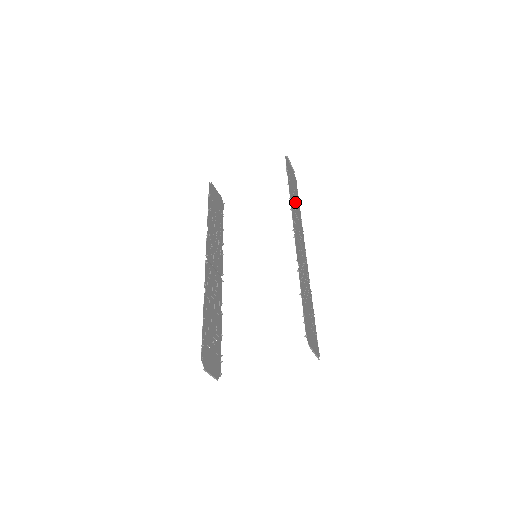
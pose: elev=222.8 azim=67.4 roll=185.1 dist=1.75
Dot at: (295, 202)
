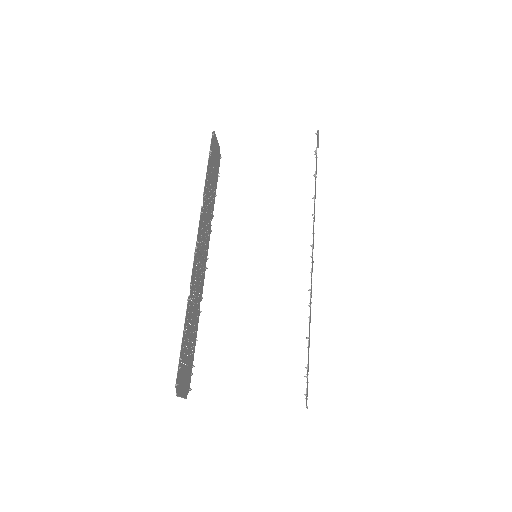
Dot at: occluded
